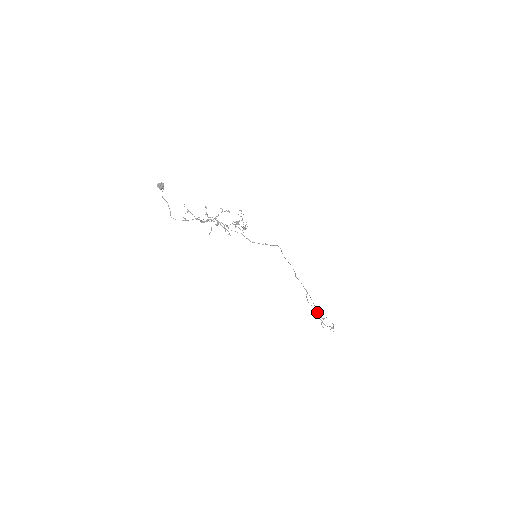
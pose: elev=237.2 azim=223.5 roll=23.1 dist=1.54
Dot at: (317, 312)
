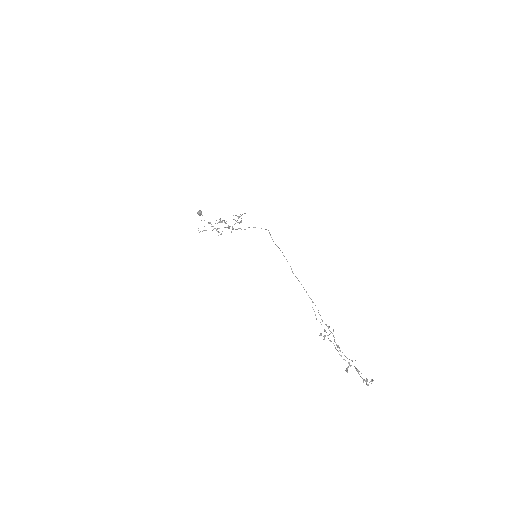
Dot at: (329, 334)
